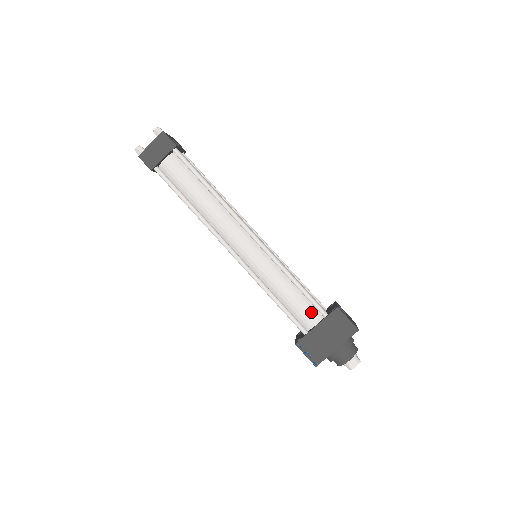
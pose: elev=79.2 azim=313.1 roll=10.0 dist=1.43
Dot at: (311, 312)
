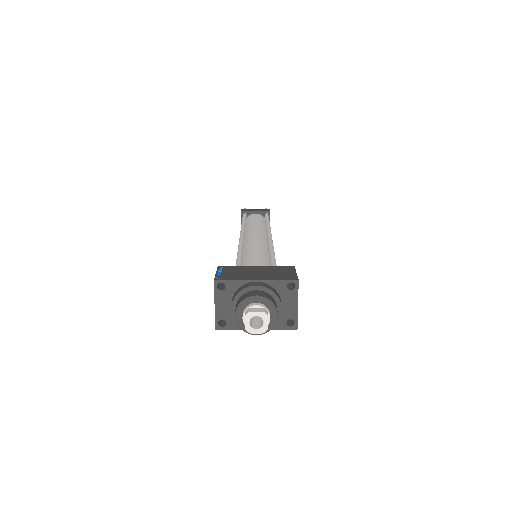
Dot at: occluded
